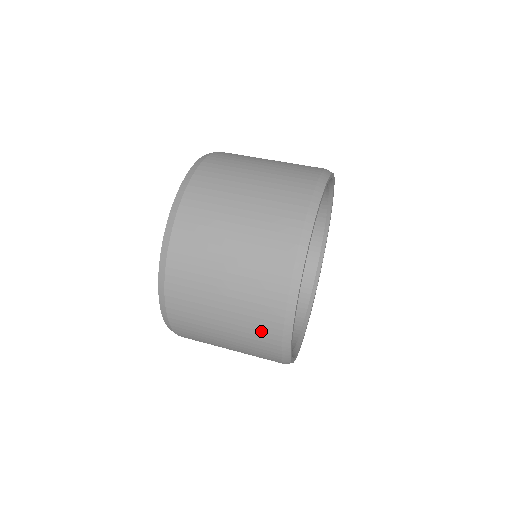
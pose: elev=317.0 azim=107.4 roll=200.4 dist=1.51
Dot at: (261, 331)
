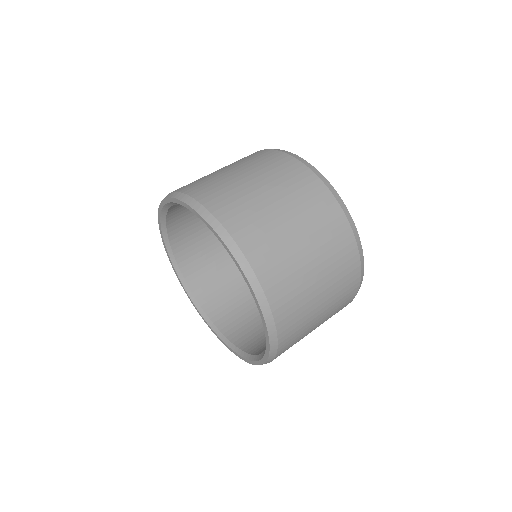
Dot at: (326, 216)
